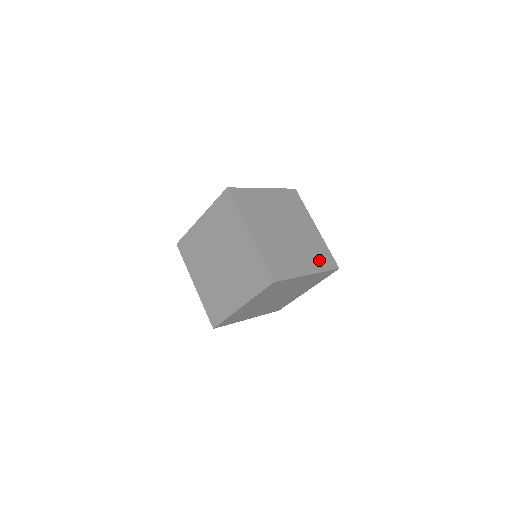
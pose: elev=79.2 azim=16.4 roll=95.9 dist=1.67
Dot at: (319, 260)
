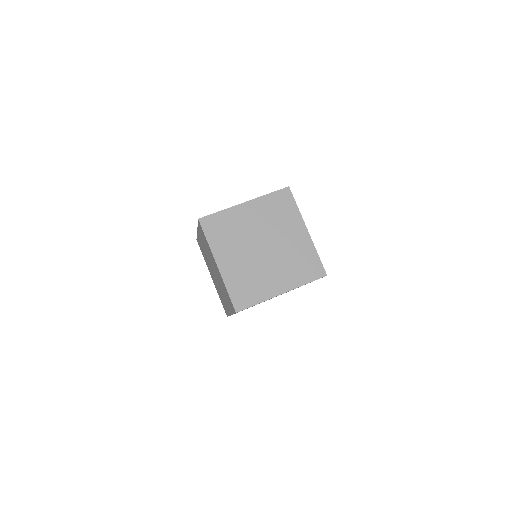
Dot at: (300, 272)
